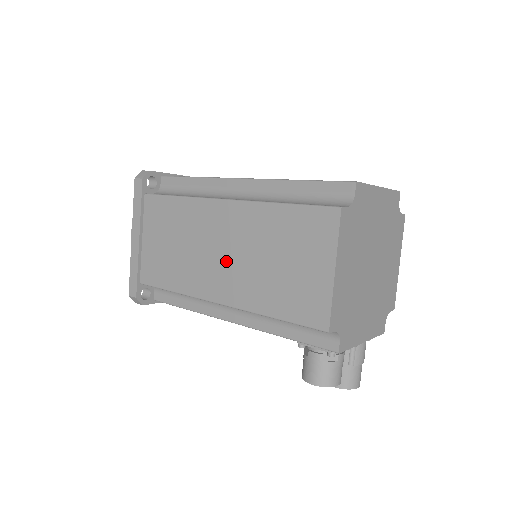
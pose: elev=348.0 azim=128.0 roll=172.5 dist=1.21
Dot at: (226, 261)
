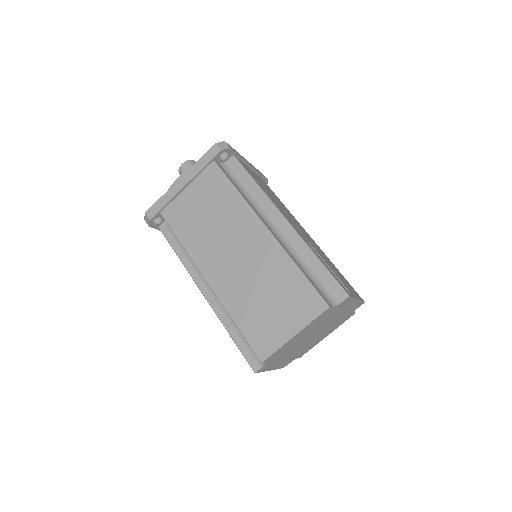
Dot at: occluded
